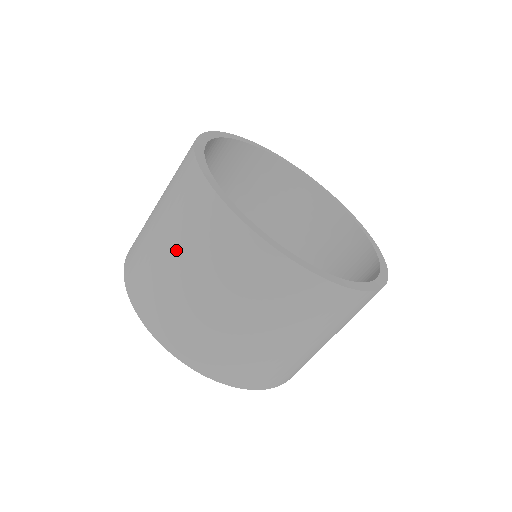
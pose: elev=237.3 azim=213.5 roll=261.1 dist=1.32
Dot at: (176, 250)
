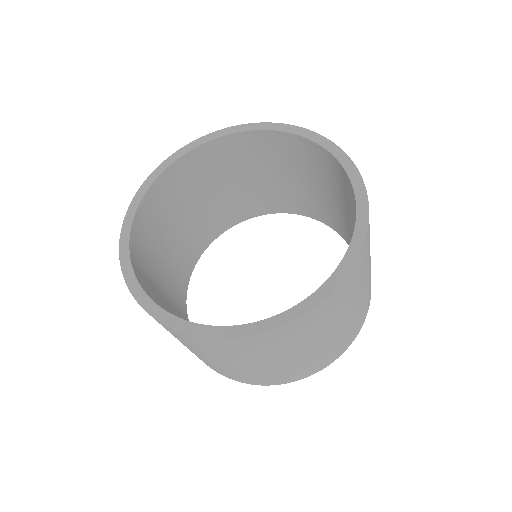
Dot at: (187, 347)
